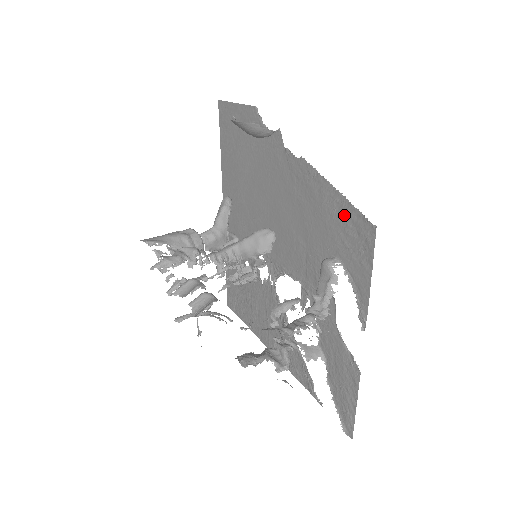
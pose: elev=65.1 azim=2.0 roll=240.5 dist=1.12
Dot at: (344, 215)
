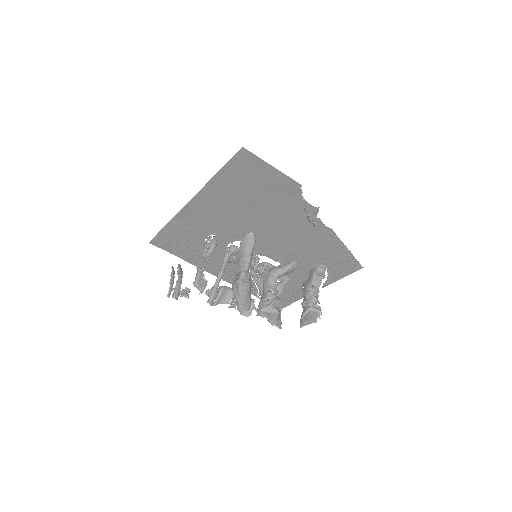
Dot at: (345, 258)
